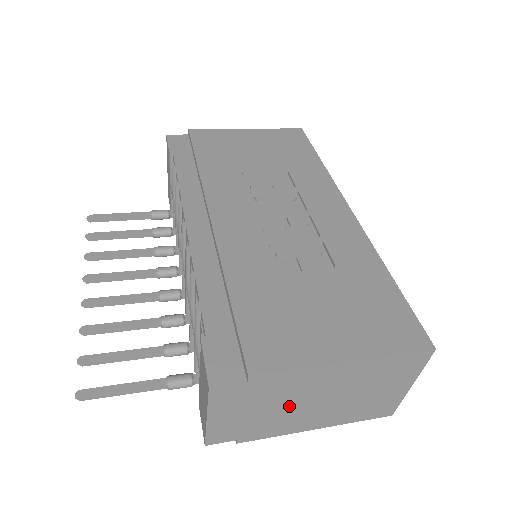
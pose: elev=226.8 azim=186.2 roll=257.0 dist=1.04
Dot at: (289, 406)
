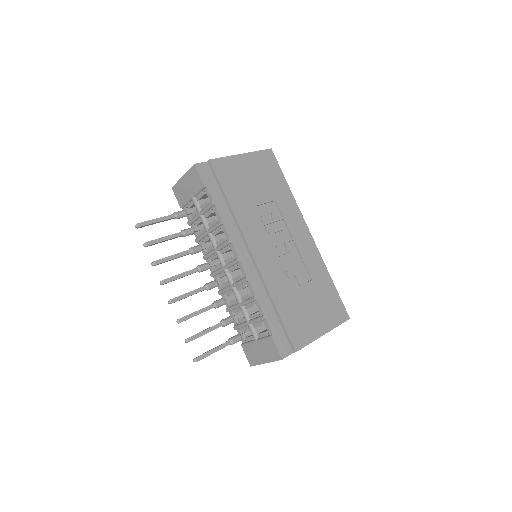
Dot at: occluded
